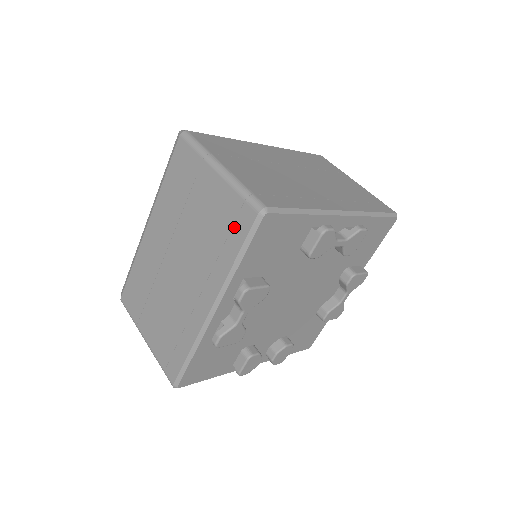
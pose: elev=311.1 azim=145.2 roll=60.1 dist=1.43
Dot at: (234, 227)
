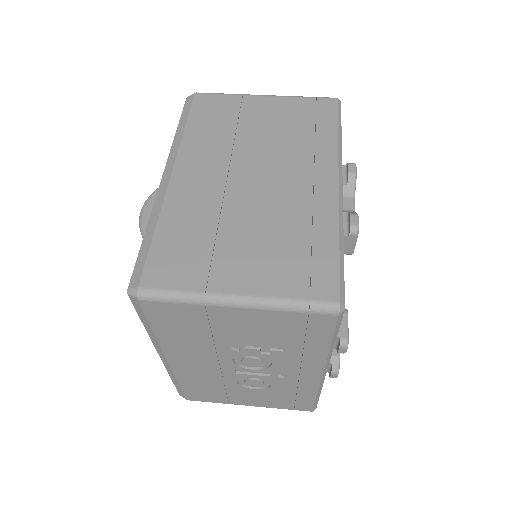
Dot at: (318, 116)
